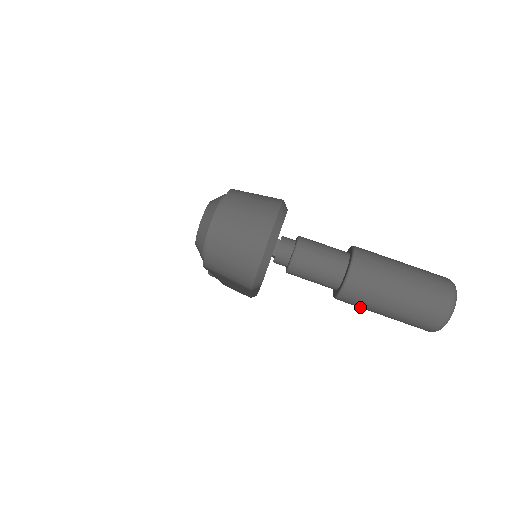
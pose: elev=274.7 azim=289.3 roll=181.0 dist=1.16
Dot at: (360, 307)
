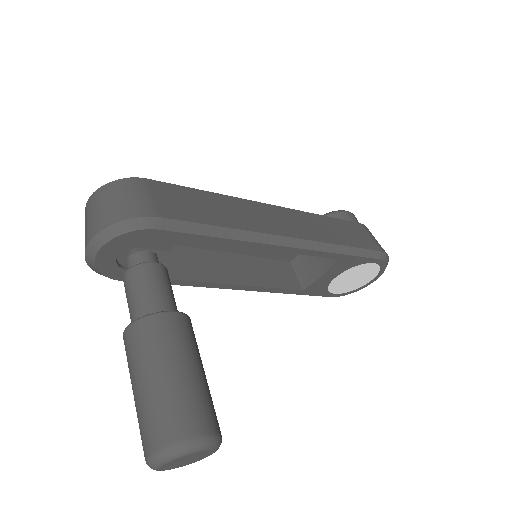
Dot at: occluded
